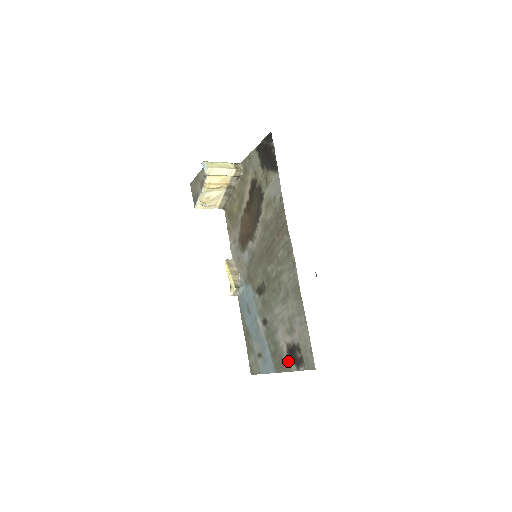
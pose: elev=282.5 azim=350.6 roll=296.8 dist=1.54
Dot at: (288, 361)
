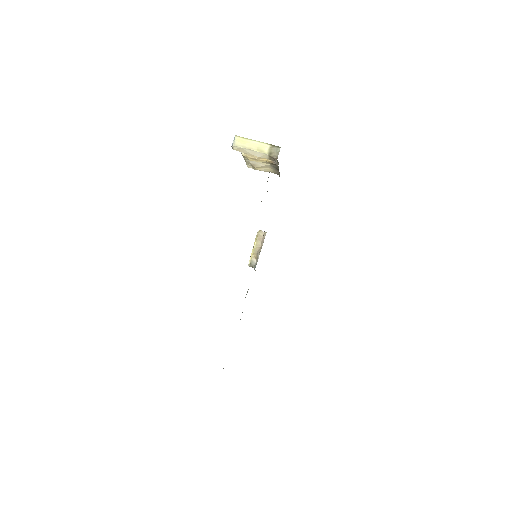
Dot at: (223, 368)
